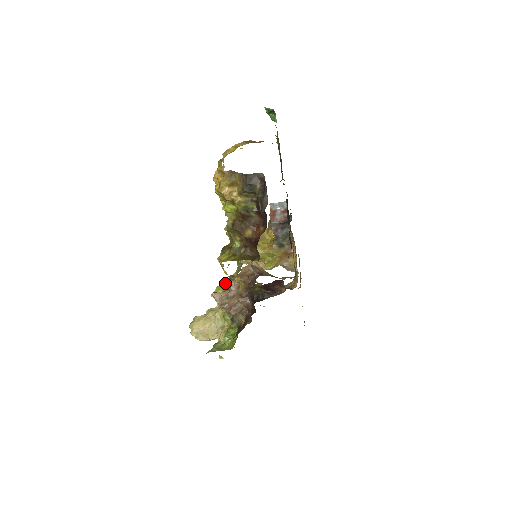
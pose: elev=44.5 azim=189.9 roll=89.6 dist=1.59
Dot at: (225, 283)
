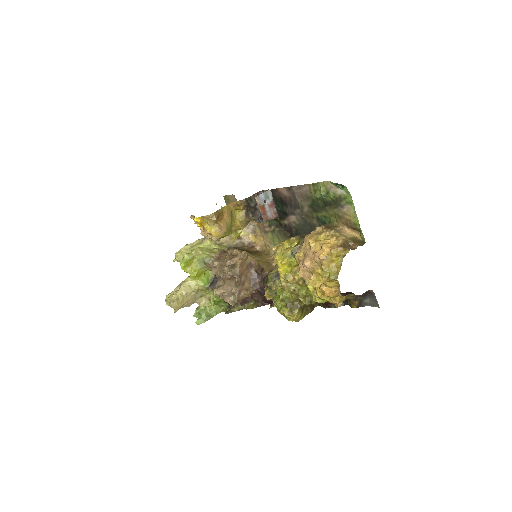
Dot at: (191, 256)
